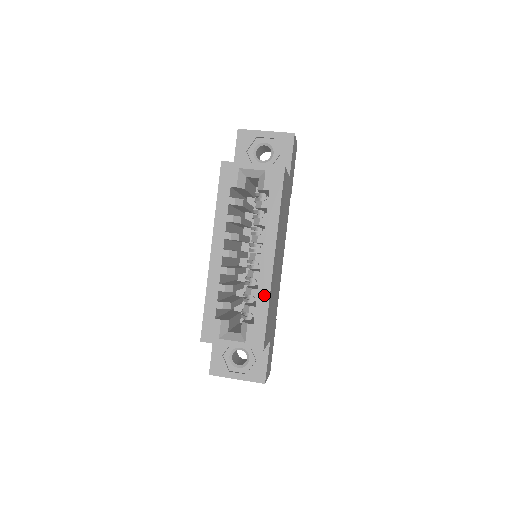
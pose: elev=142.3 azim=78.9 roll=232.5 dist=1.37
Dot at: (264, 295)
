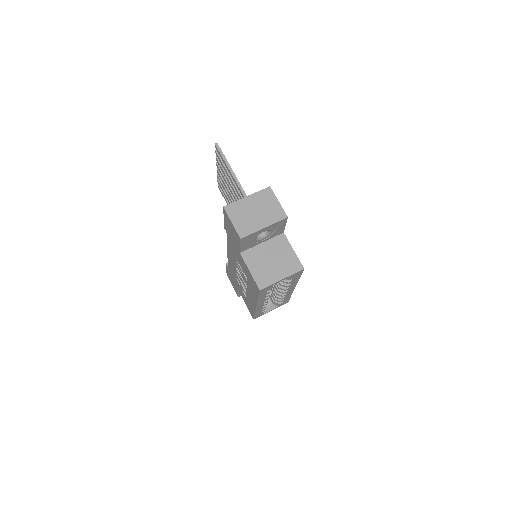
Dot at: occluded
